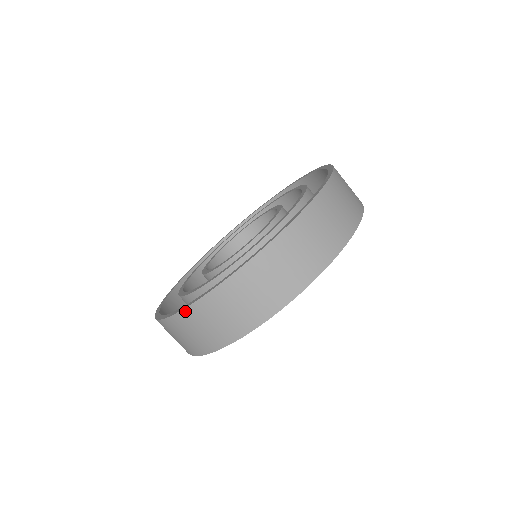
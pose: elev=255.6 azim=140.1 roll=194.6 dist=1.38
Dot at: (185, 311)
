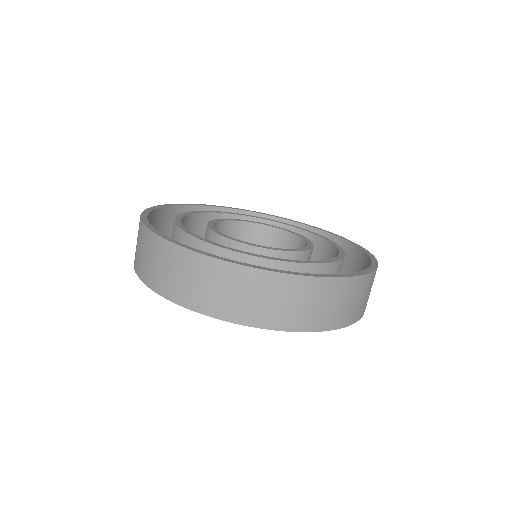
Dot at: (164, 241)
